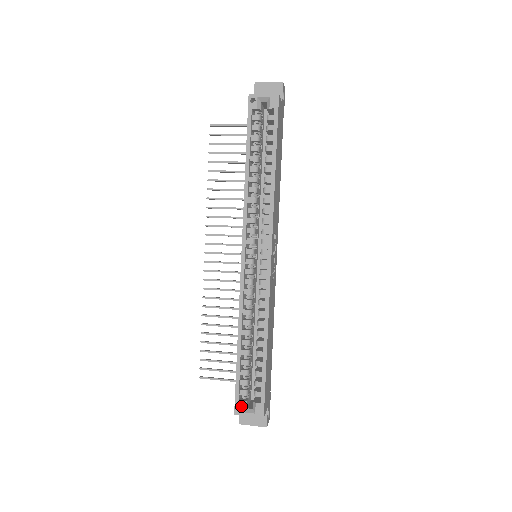
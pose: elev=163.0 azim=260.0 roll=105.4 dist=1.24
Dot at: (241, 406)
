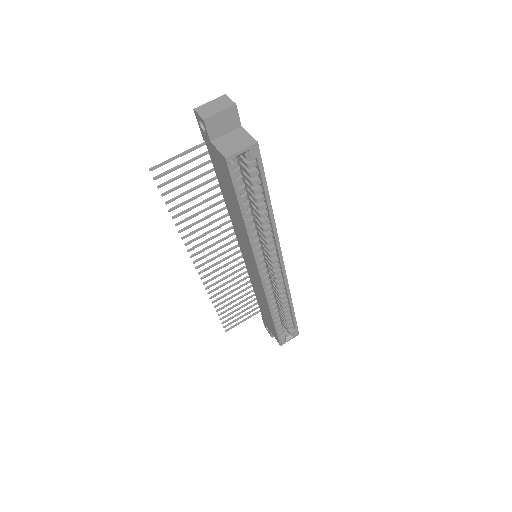
Dot at: (284, 340)
